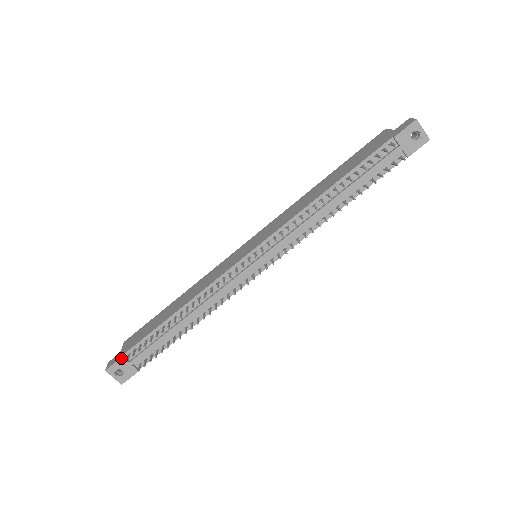
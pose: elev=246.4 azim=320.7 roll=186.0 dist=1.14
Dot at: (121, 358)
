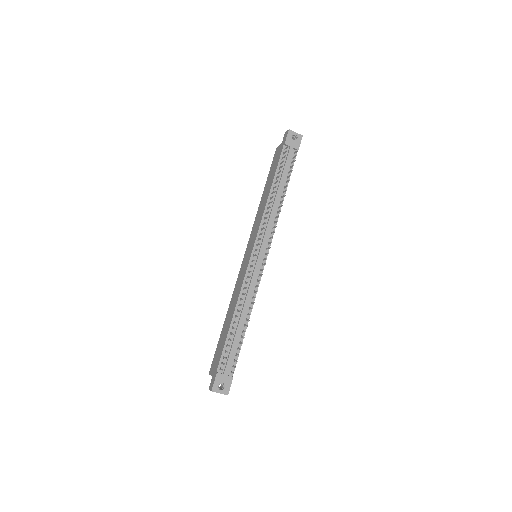
Dot at: (217, 374)
